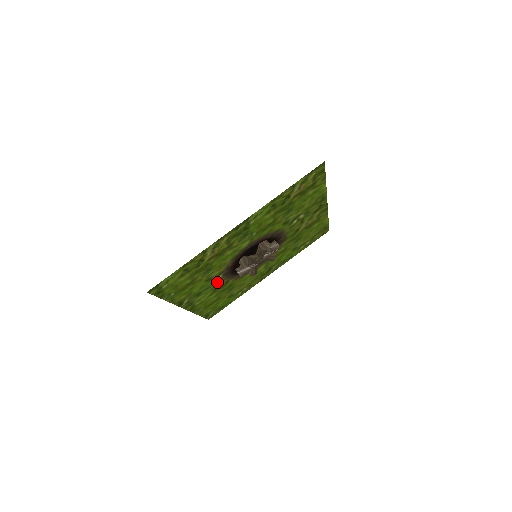
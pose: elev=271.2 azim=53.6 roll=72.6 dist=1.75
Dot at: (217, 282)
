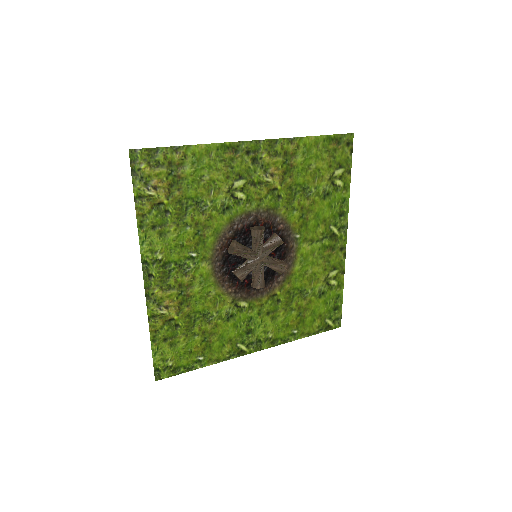
Dot at: (253, 308)
